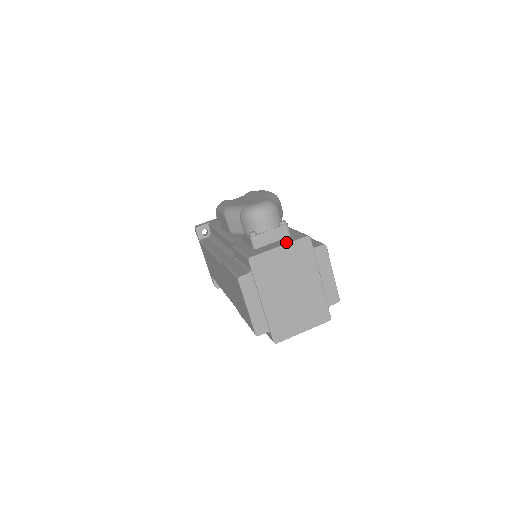
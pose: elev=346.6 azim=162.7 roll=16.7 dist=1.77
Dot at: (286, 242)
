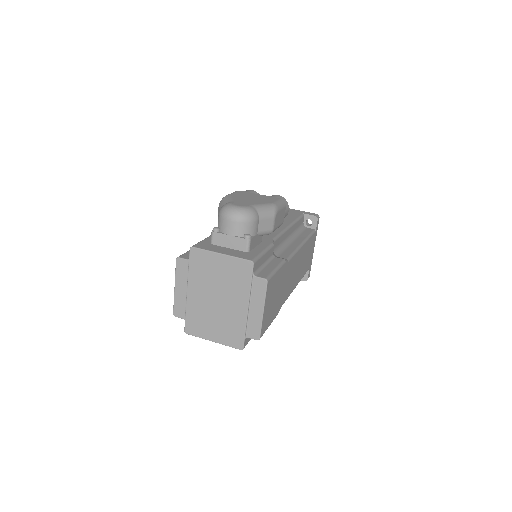
Dot at: (231, 254)
